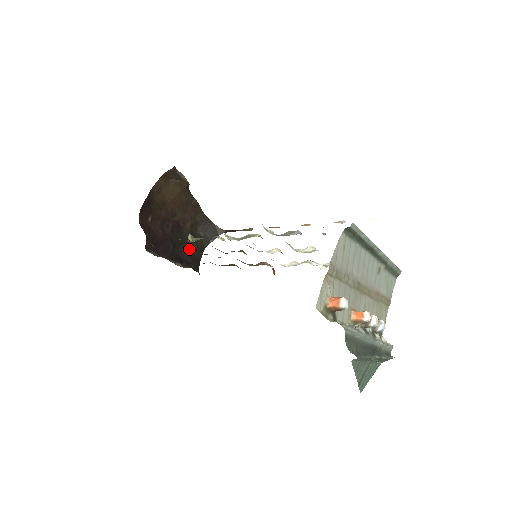
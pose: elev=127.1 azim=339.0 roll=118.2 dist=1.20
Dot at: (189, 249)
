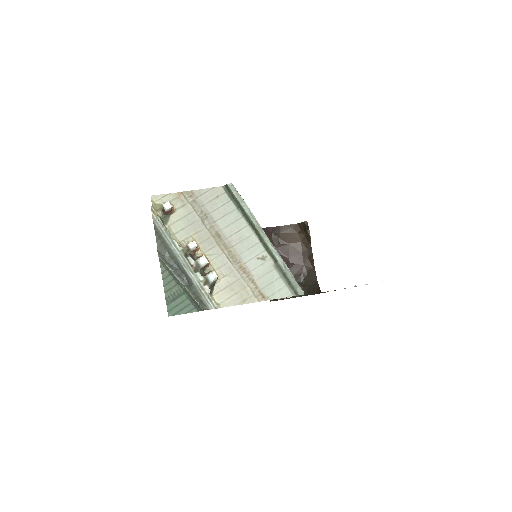
Dot at: occluded
